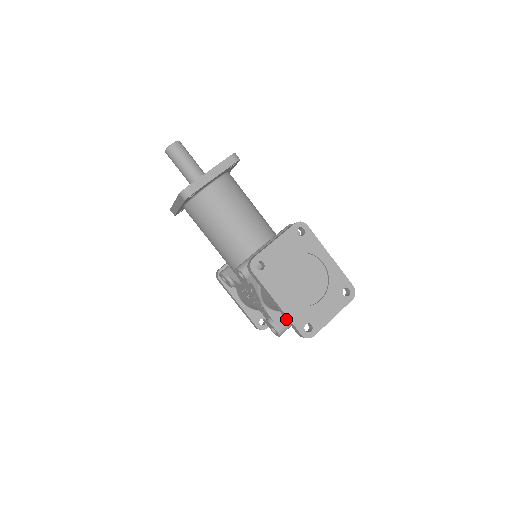
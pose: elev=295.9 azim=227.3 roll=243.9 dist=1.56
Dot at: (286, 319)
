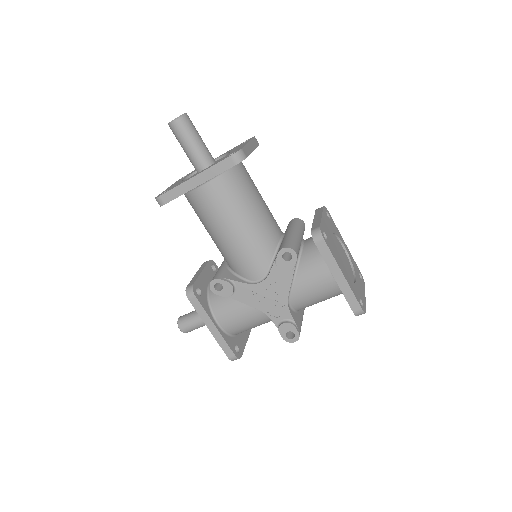
Dot at: (345, 295)
